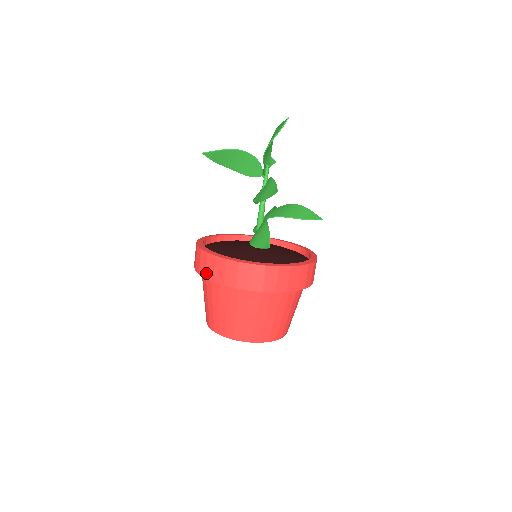
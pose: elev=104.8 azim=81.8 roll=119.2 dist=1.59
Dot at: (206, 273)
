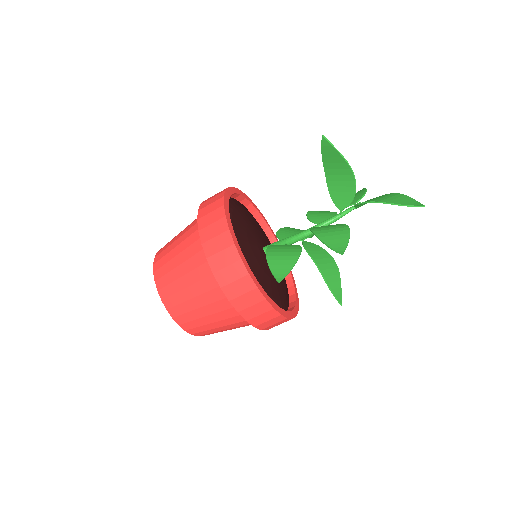
Dot at: (204, 229)
